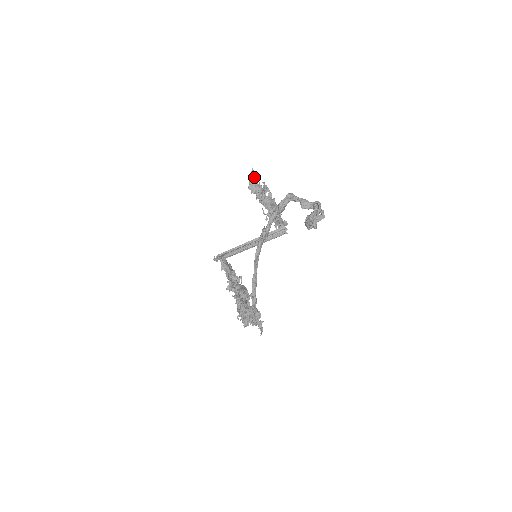
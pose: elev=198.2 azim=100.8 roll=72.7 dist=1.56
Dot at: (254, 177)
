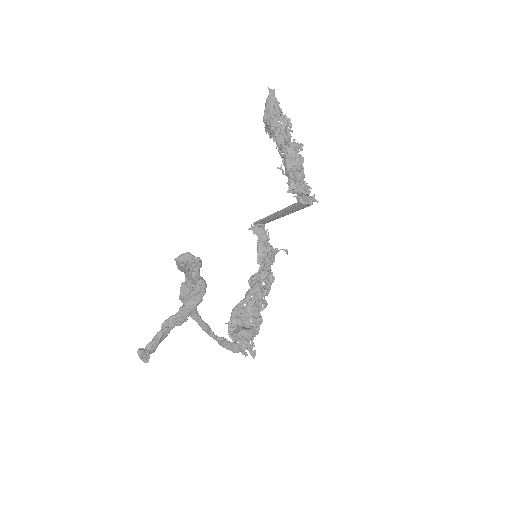
Dot at: (268, 111)
